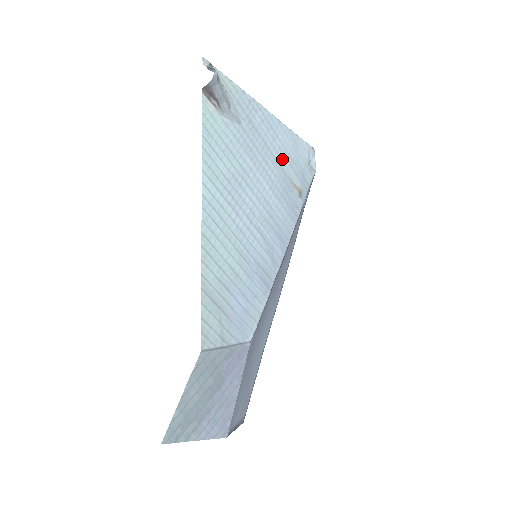
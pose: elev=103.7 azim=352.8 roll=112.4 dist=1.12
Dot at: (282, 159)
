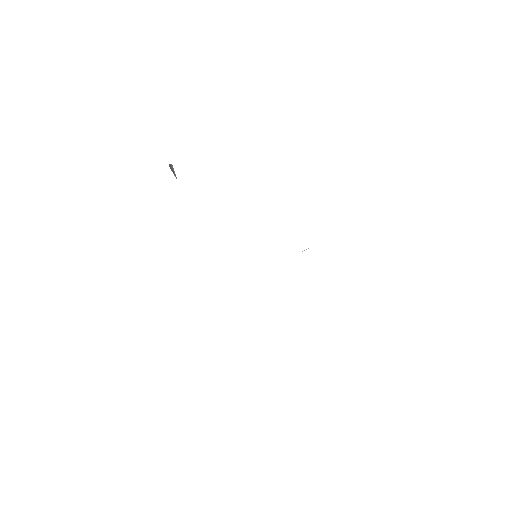
Dot at: occluded
